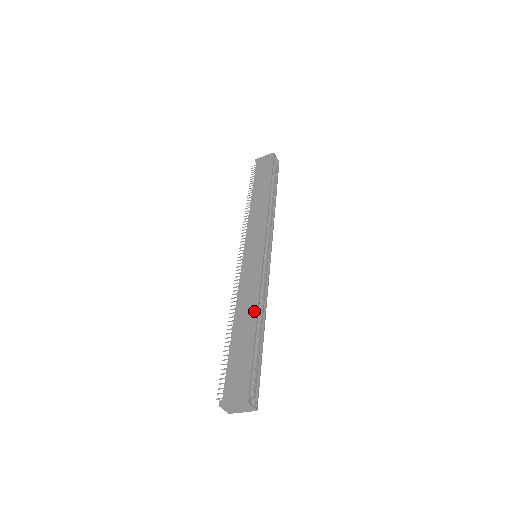
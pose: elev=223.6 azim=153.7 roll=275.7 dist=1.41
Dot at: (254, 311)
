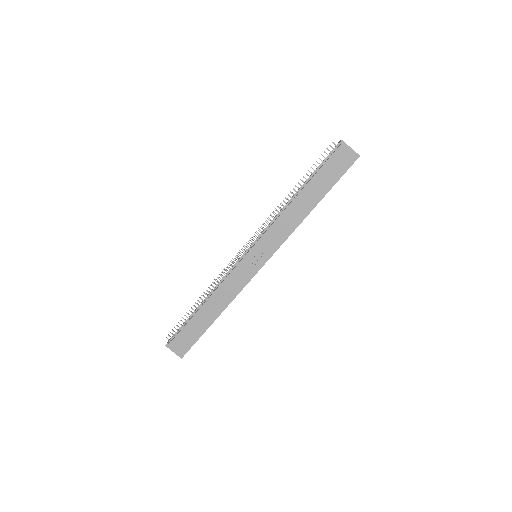
Dot at: (221, 309)
